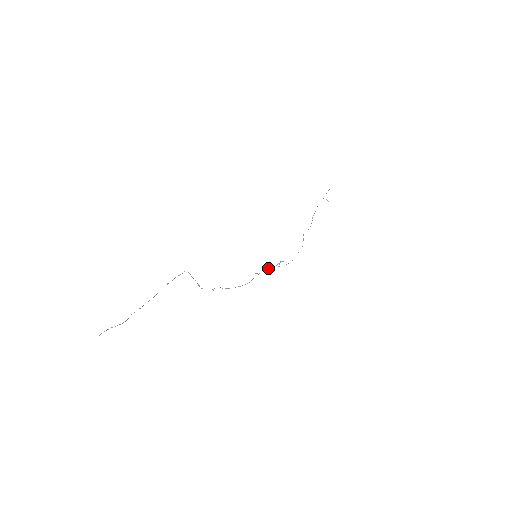
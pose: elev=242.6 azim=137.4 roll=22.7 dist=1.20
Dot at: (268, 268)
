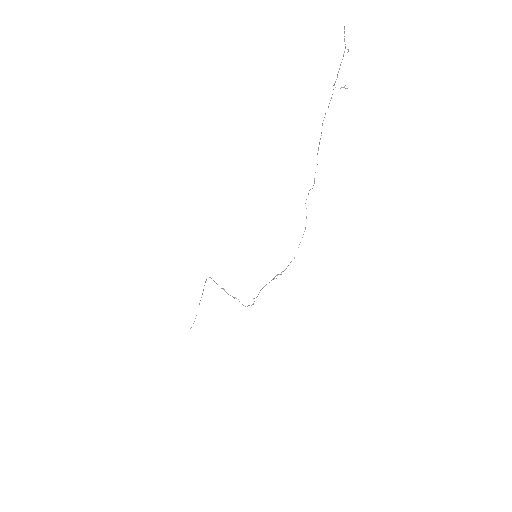
Dot at: (265, 285)
